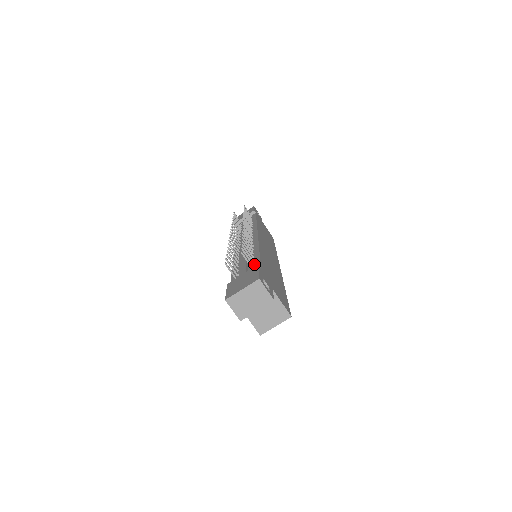
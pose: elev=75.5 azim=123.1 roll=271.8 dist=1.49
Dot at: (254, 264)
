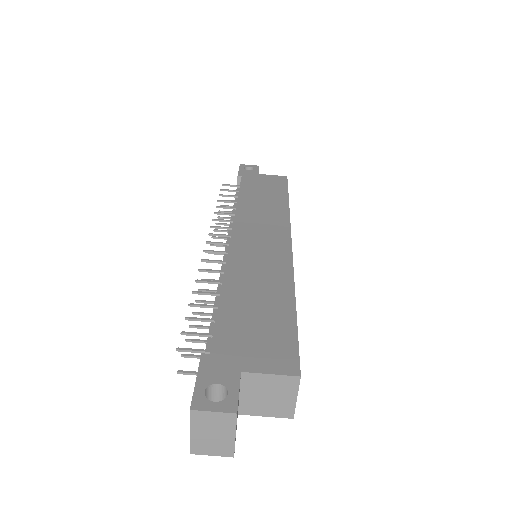
Dot at: occluded
